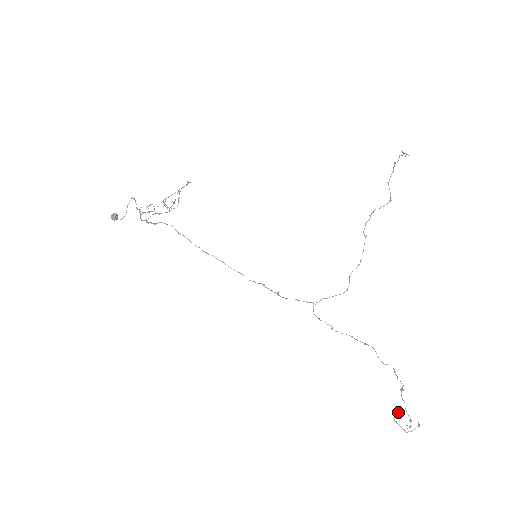
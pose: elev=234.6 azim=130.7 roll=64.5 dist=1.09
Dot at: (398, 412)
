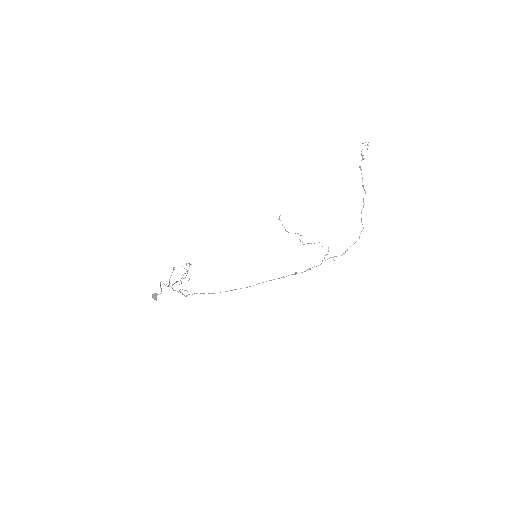
Dot at: (362, 156)
